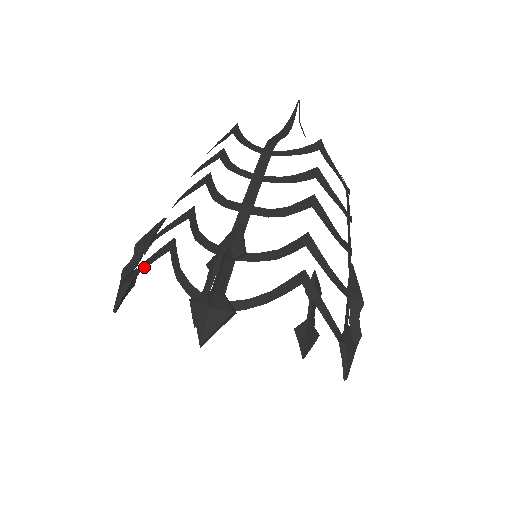
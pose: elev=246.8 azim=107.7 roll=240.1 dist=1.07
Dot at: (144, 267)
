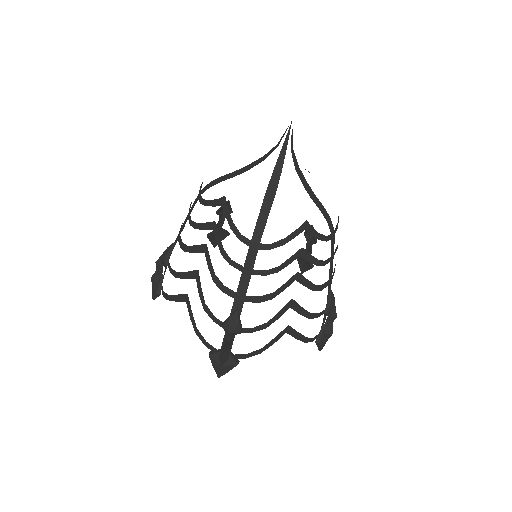
Dot at: (169, 299)
